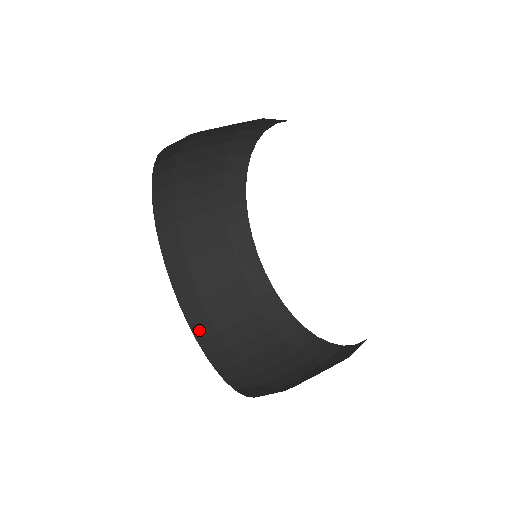
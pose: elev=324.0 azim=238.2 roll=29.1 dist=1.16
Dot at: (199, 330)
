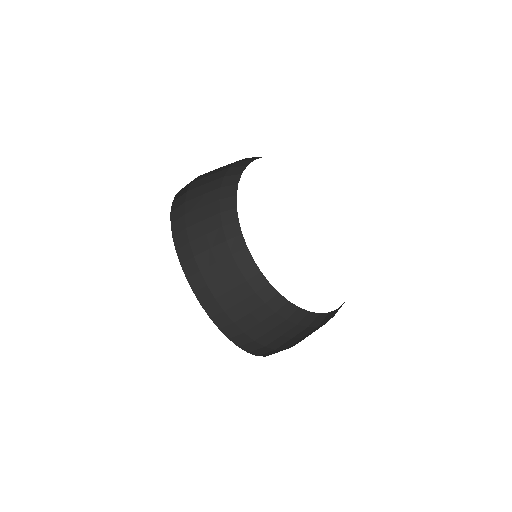
Dot at: (249, 348)
